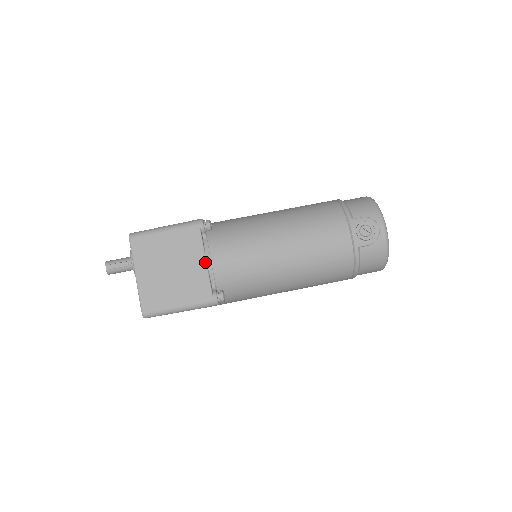
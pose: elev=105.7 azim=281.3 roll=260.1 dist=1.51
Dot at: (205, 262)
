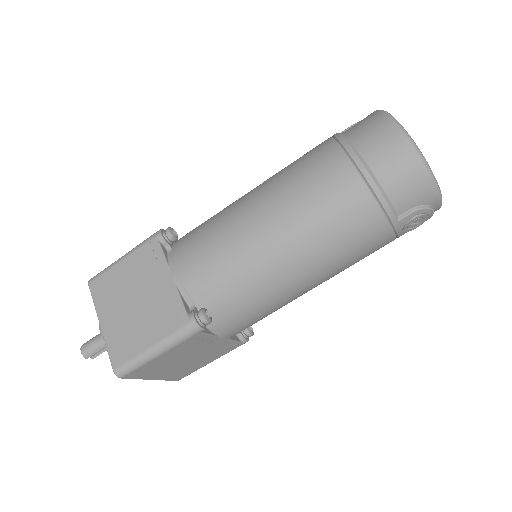
Dot at: (222, 339)
